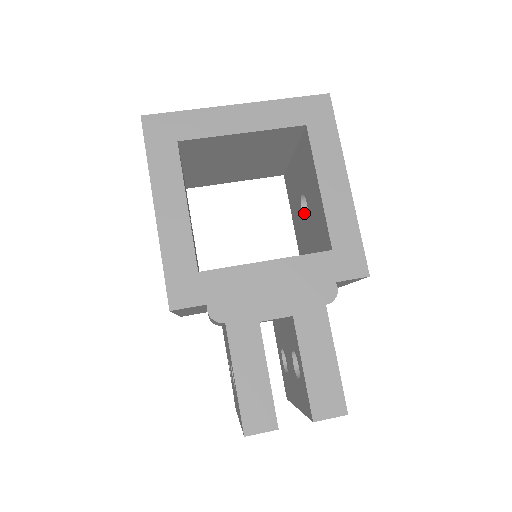
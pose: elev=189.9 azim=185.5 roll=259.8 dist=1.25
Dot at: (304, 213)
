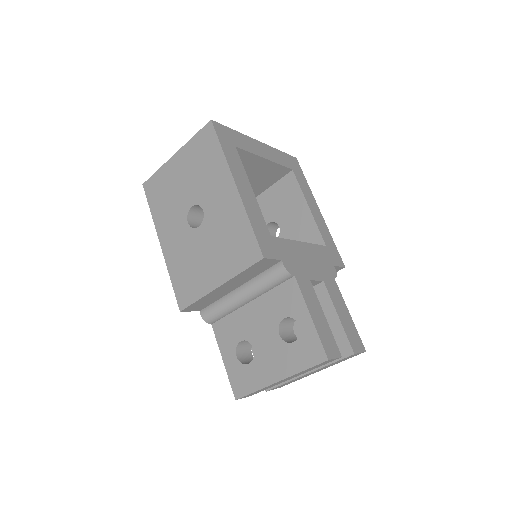
Dot at: occluded
